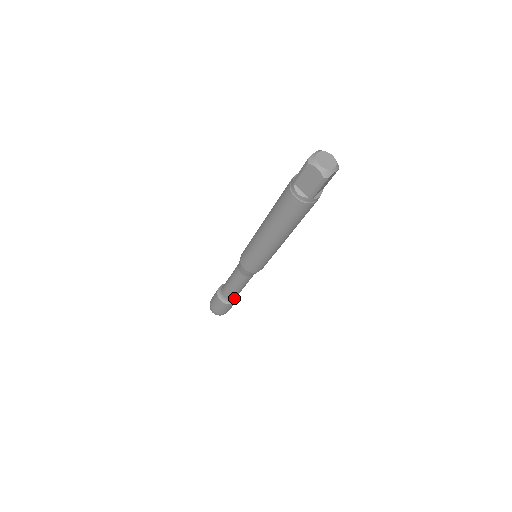
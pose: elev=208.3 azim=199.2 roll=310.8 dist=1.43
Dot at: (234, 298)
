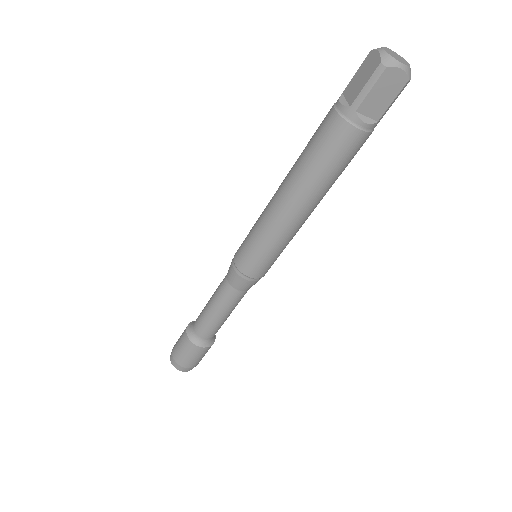
Dot at: (202, 337)
